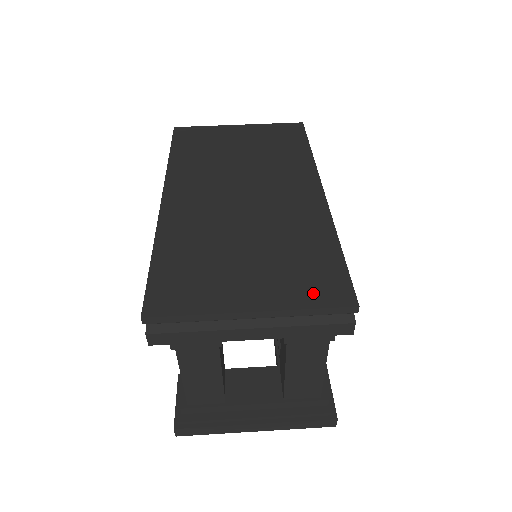
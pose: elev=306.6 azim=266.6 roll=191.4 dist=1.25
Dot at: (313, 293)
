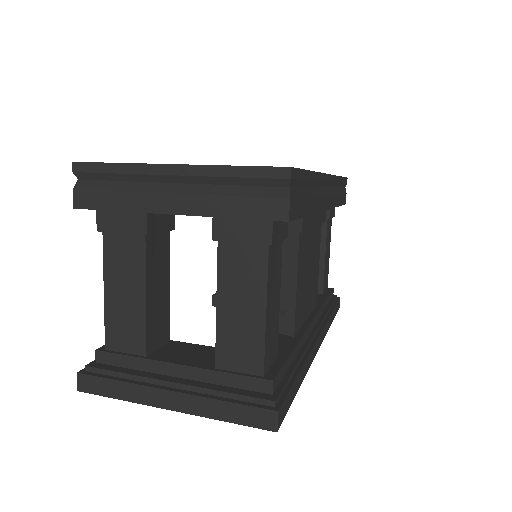
Dot at: occluded
